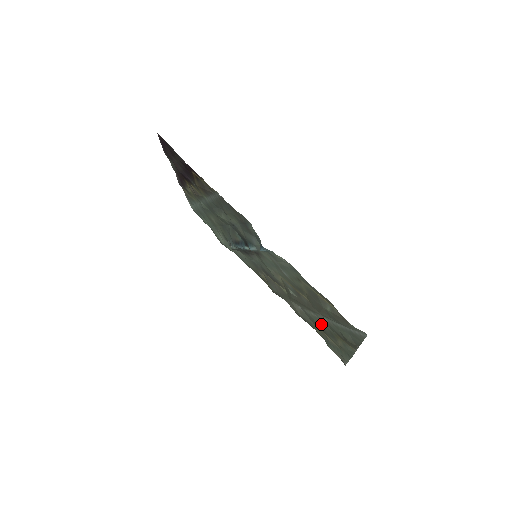
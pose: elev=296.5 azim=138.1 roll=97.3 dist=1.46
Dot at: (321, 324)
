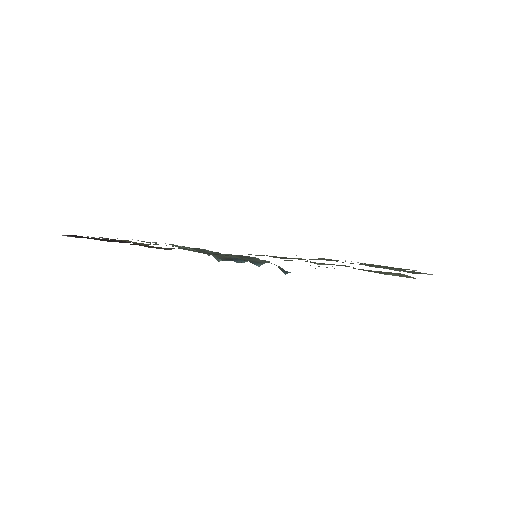
Dot at: (360, 264)
